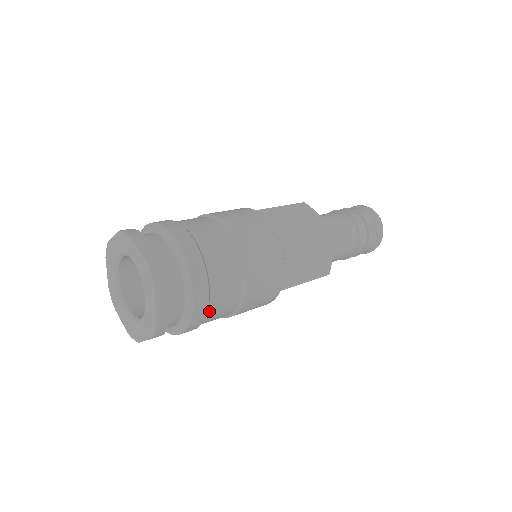
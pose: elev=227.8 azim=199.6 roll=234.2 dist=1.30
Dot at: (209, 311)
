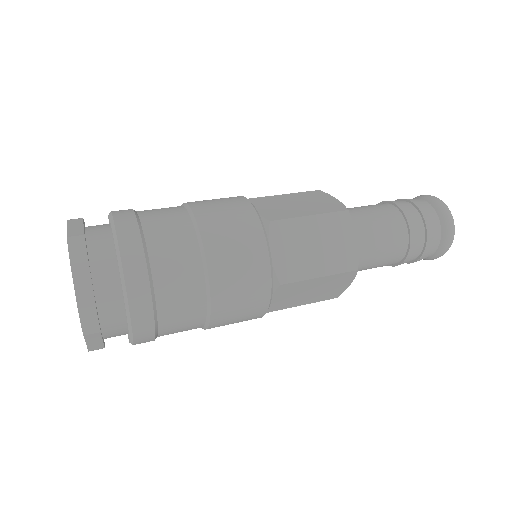
Dot at: (159, 303)
